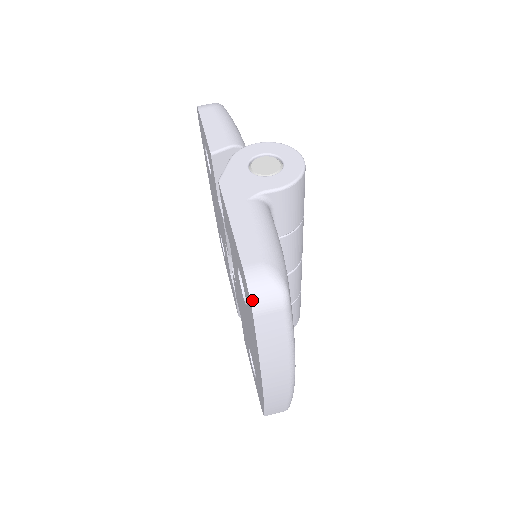
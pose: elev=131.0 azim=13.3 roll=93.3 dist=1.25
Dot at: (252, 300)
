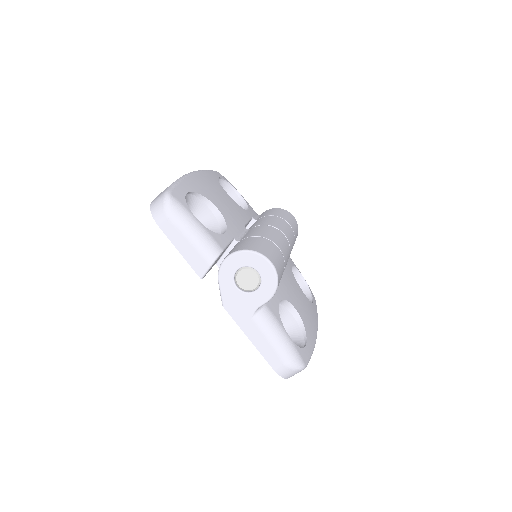
Dot at: (287, 378)
